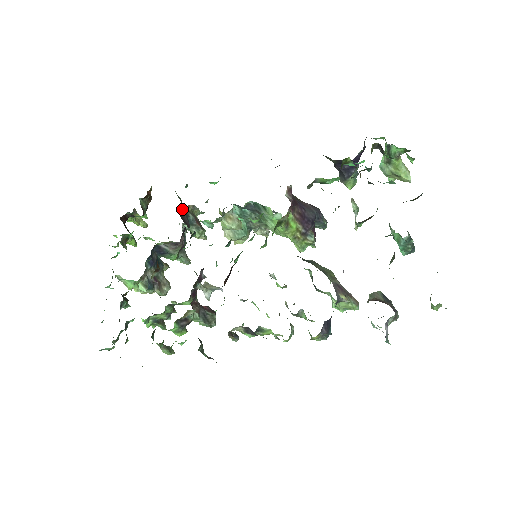
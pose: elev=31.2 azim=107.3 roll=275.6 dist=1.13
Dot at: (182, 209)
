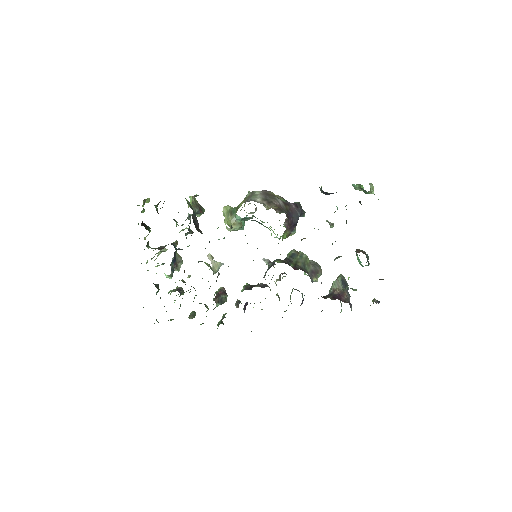
Dot at: occluded
